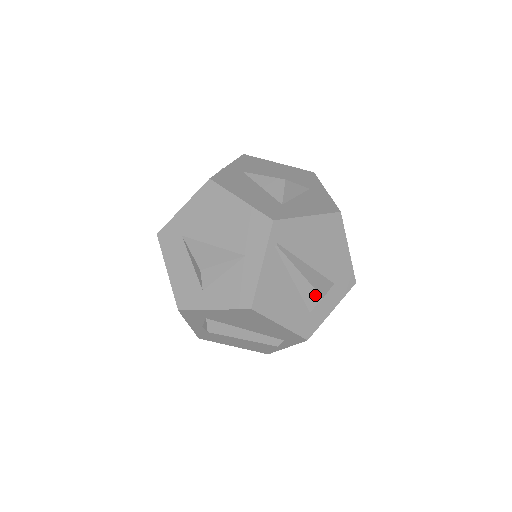
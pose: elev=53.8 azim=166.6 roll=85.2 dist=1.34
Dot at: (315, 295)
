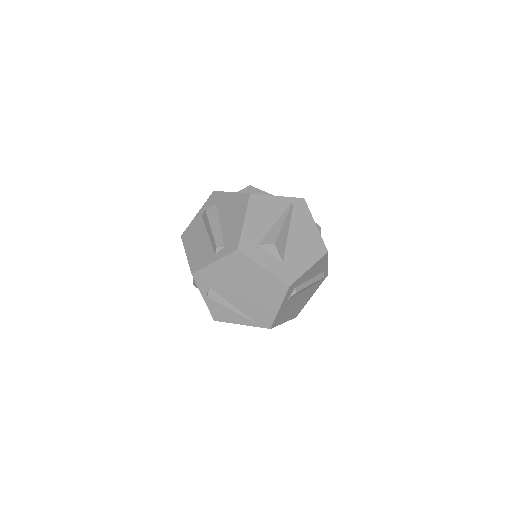
Dot at: (274, 239)
